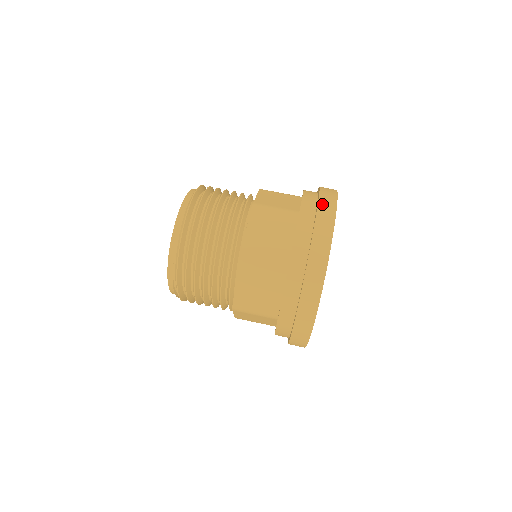
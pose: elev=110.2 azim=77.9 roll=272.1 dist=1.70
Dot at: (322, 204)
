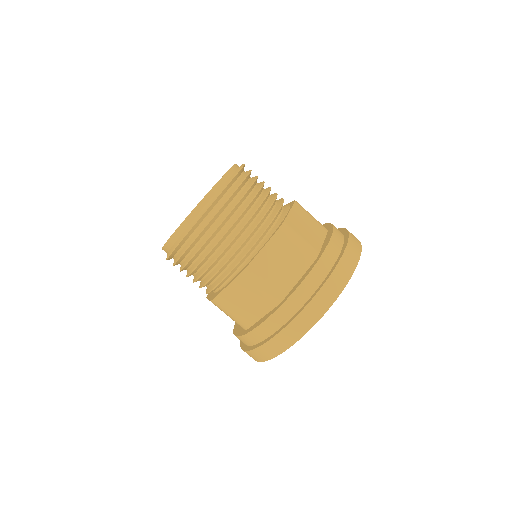
Dot at: (302, 317)
